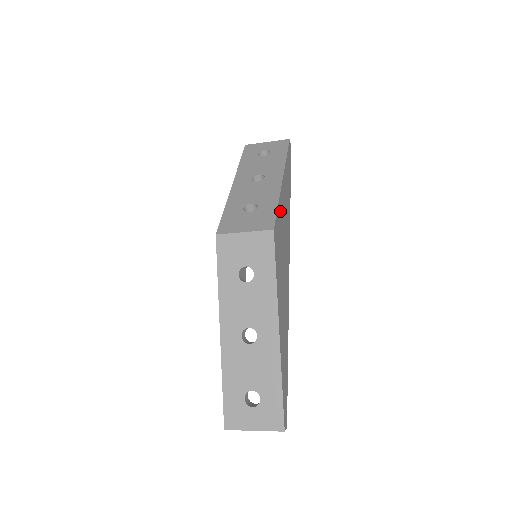
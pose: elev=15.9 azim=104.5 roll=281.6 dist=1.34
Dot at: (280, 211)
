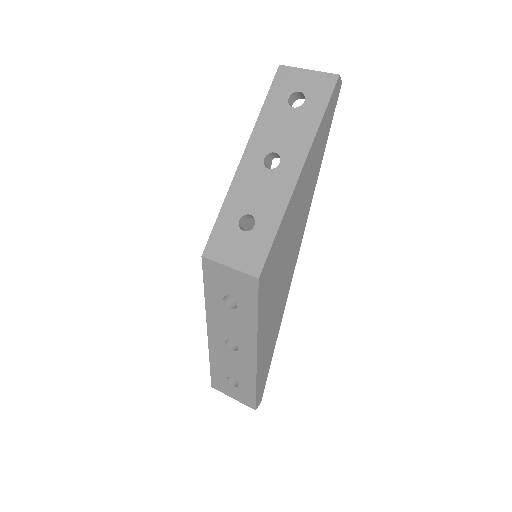
Dot at: (282, 231)
